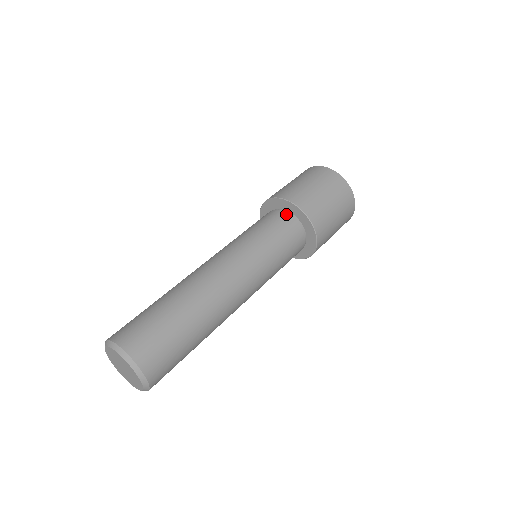
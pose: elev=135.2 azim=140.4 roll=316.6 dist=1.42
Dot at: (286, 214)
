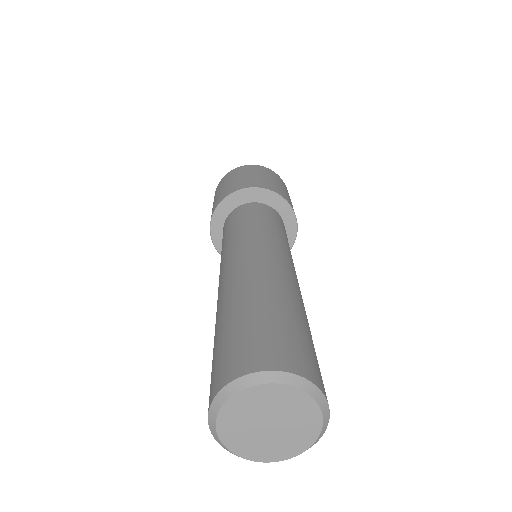
Dot at: (264, 205)
